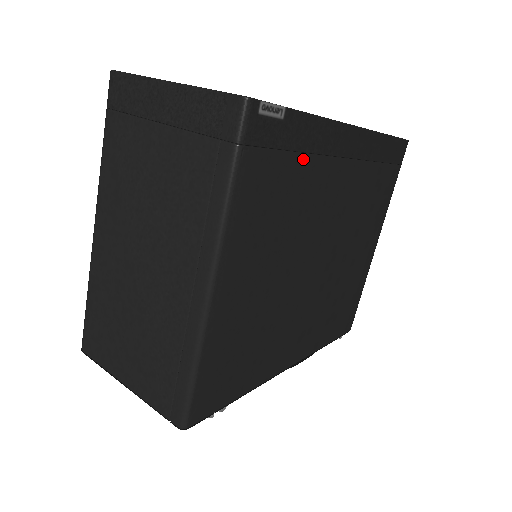
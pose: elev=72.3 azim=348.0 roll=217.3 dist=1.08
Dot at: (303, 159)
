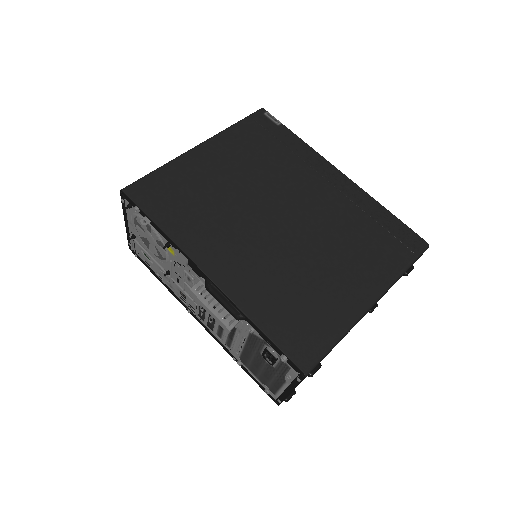
Dot at: (286, 150)
